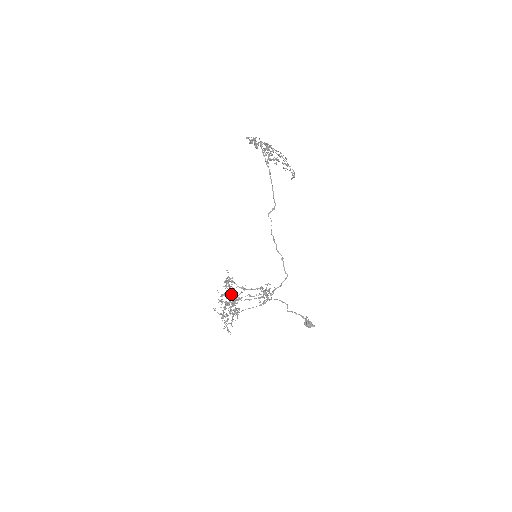
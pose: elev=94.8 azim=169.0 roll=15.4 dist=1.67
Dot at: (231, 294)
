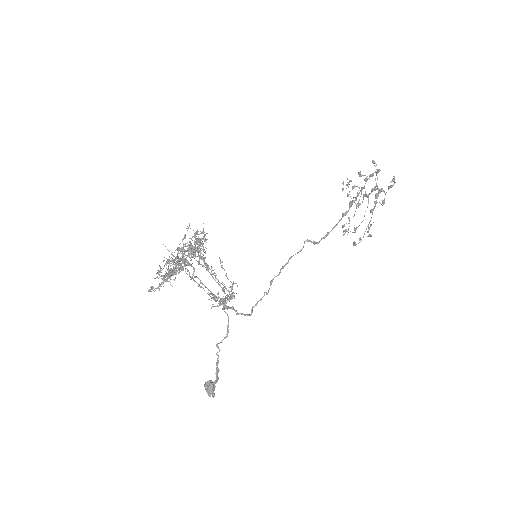
Dot at: (199, 250)
